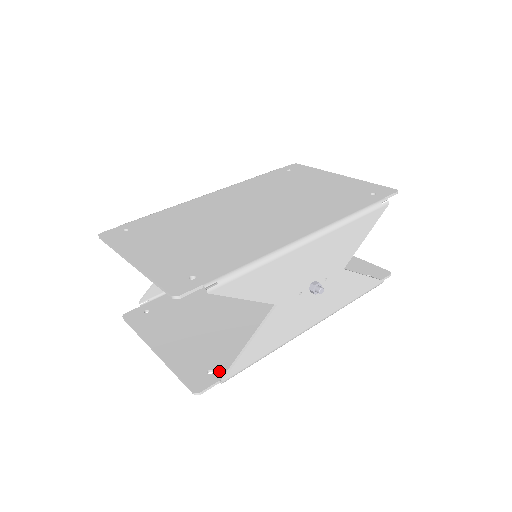
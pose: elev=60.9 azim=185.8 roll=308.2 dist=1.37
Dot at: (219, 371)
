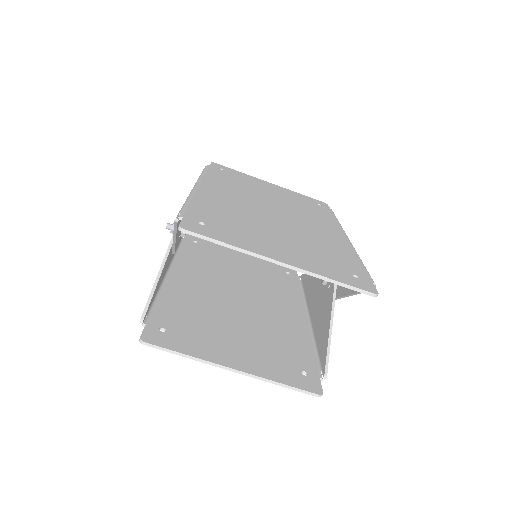
Dot at: (310, 370)
